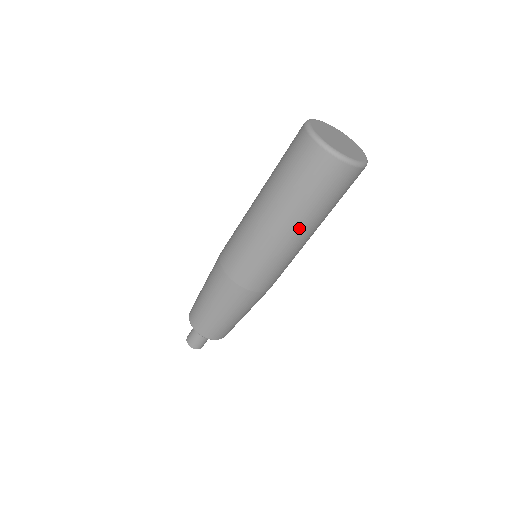
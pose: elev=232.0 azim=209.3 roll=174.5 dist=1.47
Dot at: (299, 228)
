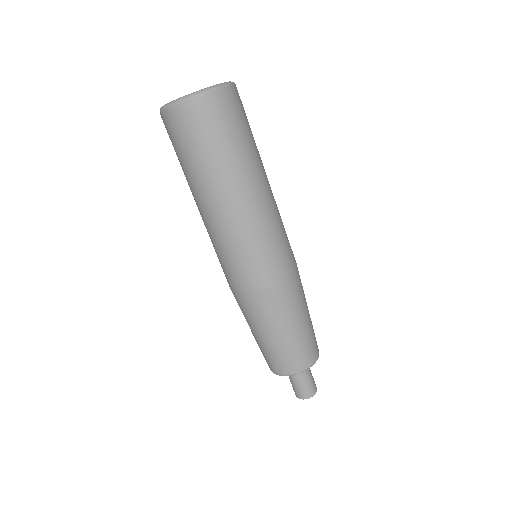
Dot at: (240, 186)
